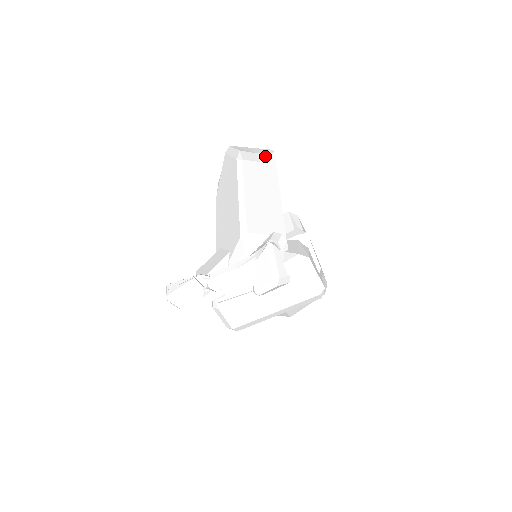
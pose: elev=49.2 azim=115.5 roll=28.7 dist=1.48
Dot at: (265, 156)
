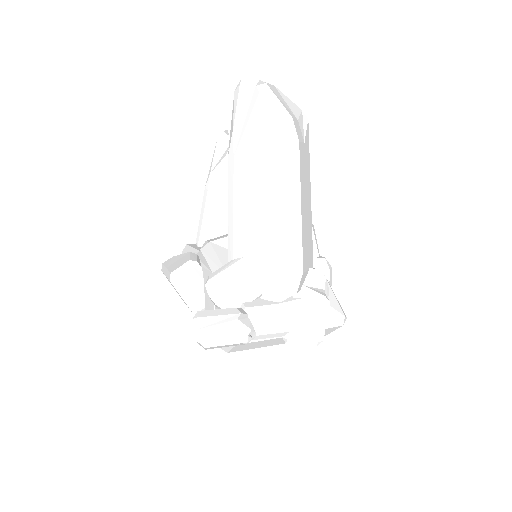
Dot at: (304, 128)
